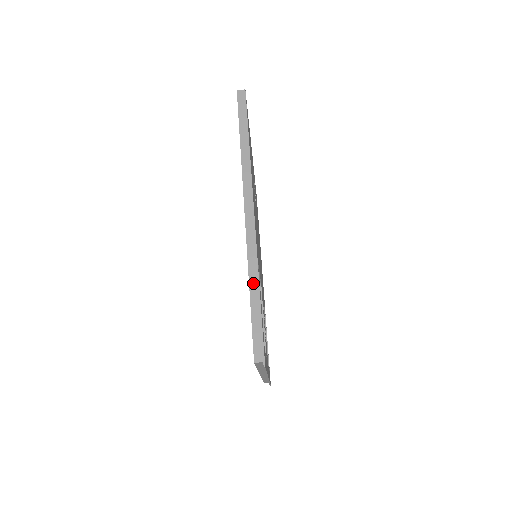
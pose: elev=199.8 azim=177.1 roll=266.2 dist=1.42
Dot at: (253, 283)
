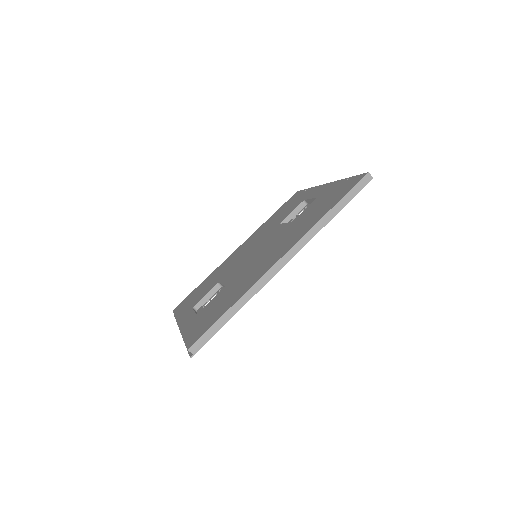
Dot at: (237, 305)
